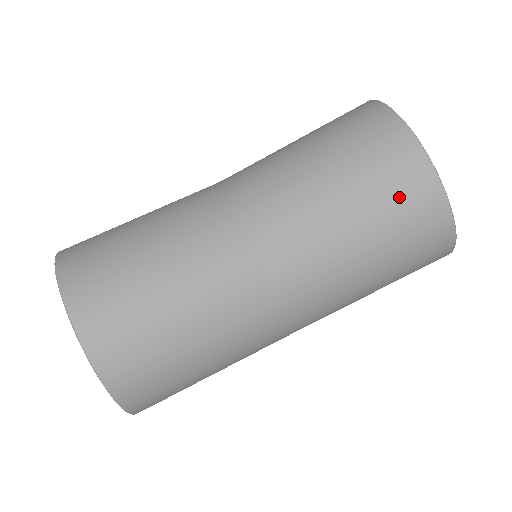
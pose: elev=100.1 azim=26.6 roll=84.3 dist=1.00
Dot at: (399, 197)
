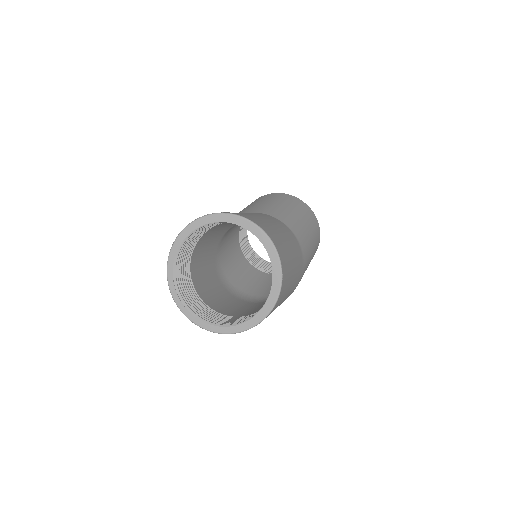
Dot at: (292, 201)
